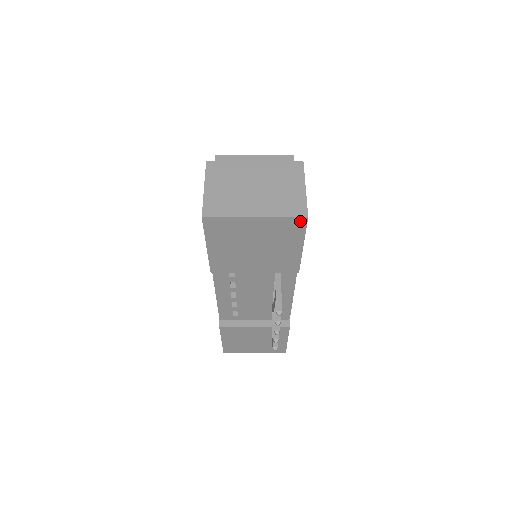
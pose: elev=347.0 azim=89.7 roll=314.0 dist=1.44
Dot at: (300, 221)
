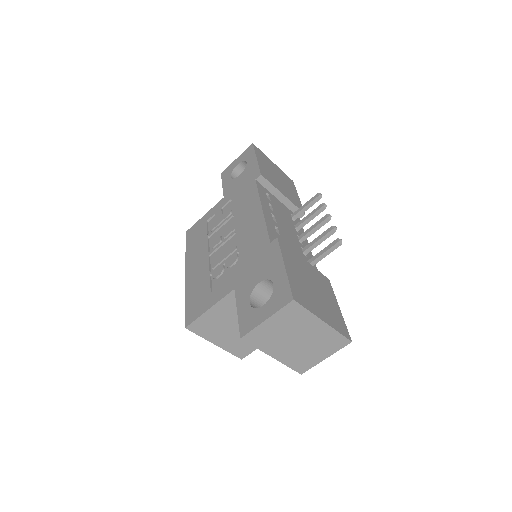
Dot at: (291, 181)
